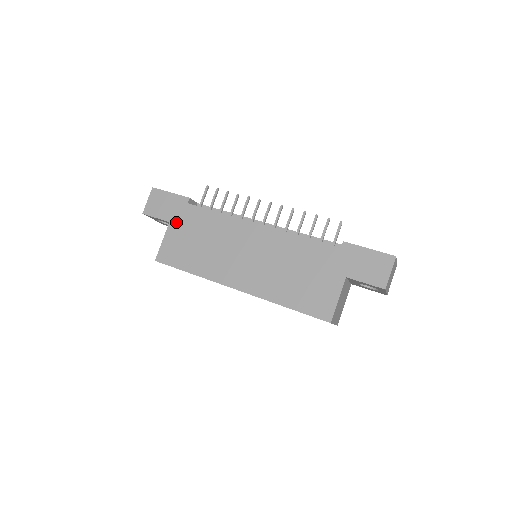
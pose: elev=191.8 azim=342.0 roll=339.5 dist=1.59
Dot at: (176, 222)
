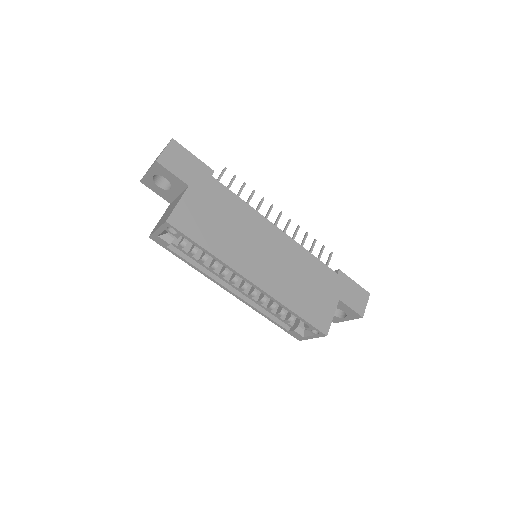
Dot at: (197, 189)
